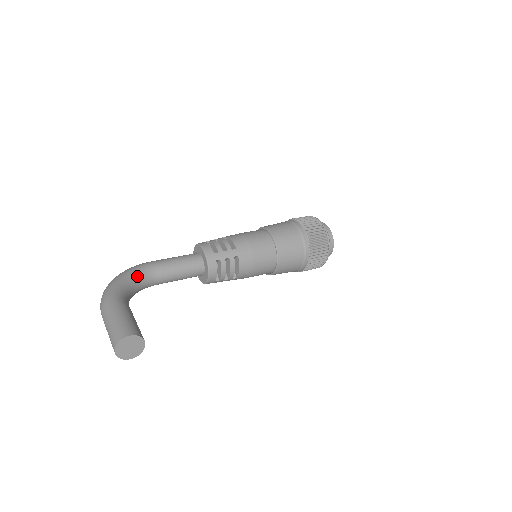
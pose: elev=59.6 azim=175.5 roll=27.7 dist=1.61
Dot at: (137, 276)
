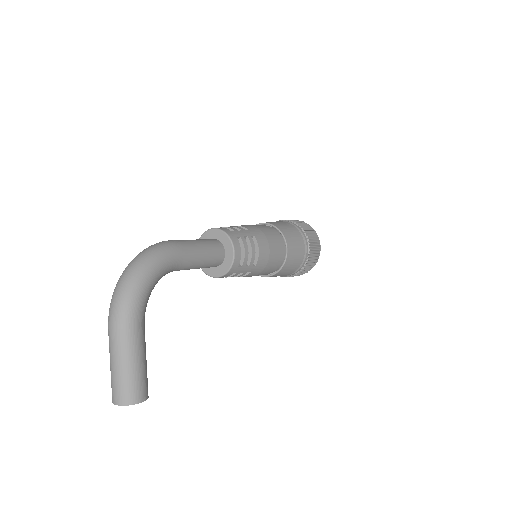
Dot at: (163, 274)
